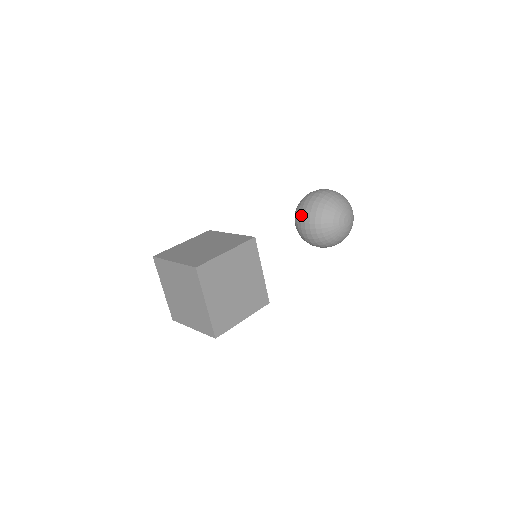
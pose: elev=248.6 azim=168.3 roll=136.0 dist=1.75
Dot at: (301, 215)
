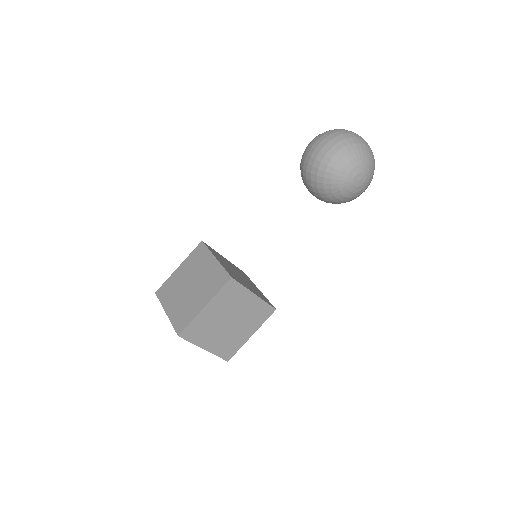
Dot at: (303, 180)
